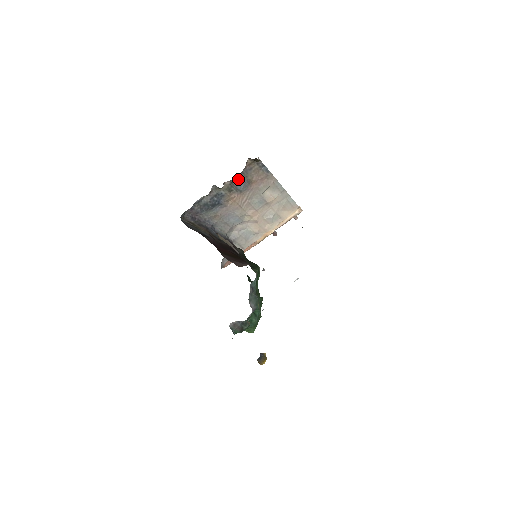
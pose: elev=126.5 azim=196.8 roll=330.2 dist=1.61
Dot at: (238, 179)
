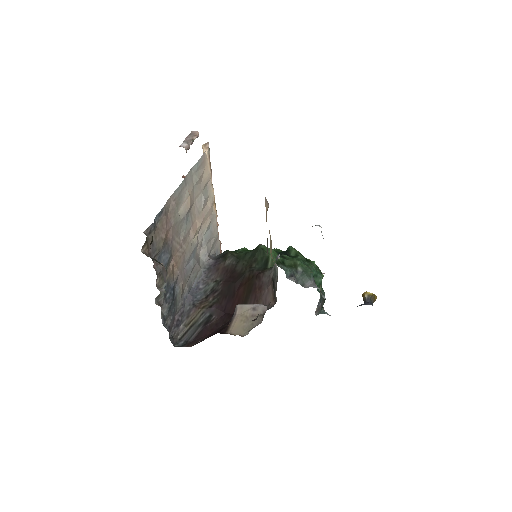
Dot at: (164, 272)
